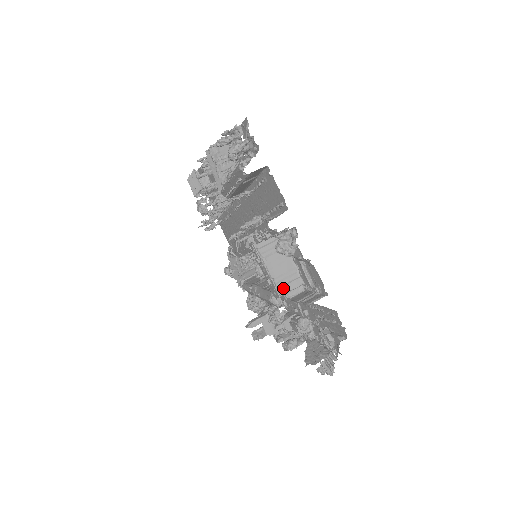
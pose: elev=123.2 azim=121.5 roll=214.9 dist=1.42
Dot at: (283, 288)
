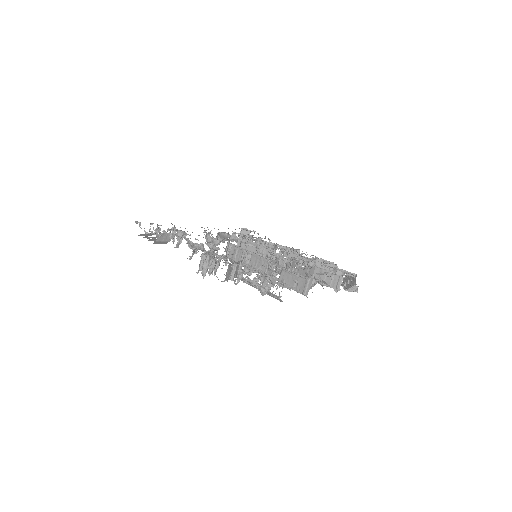
Dot at: occluded
